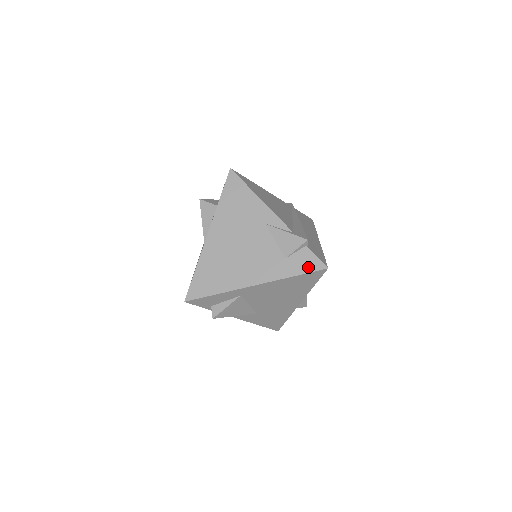
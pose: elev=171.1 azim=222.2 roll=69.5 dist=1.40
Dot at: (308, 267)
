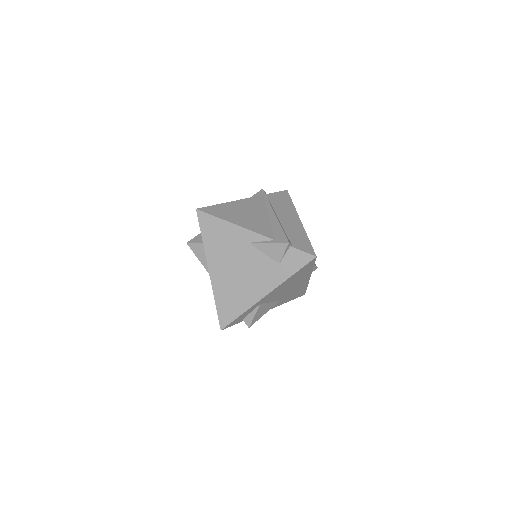
Dot at: (300, 263)
